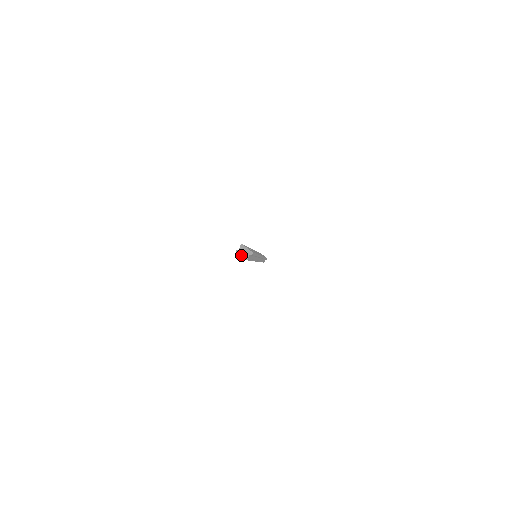
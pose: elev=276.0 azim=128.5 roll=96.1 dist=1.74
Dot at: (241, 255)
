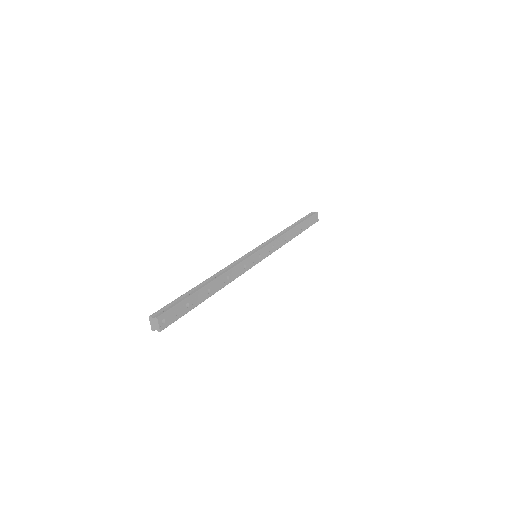
Dot at: (151, 323)
